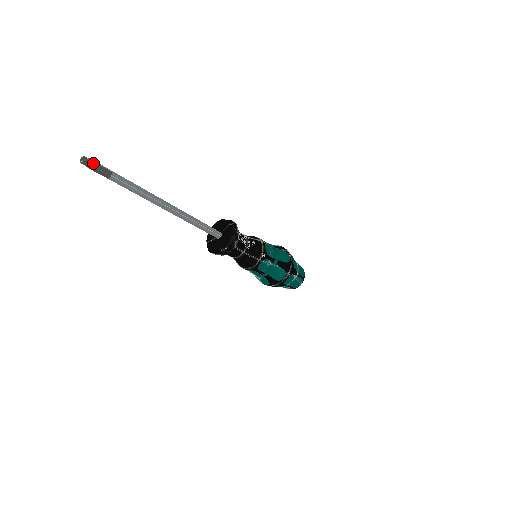
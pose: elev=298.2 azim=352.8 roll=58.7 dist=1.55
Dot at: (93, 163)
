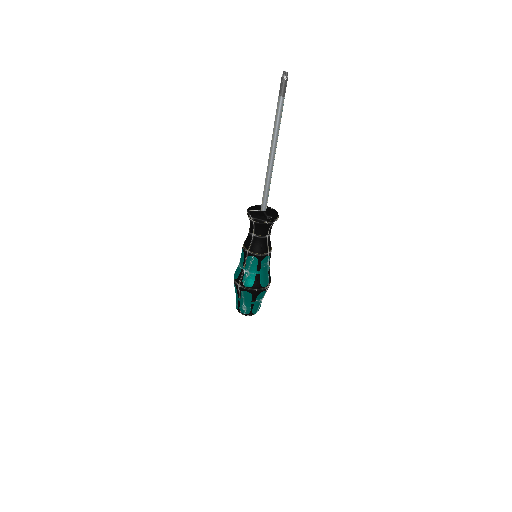
Dot at: occluded
